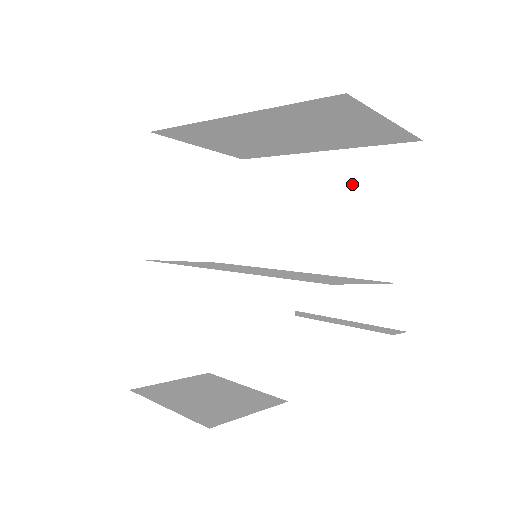
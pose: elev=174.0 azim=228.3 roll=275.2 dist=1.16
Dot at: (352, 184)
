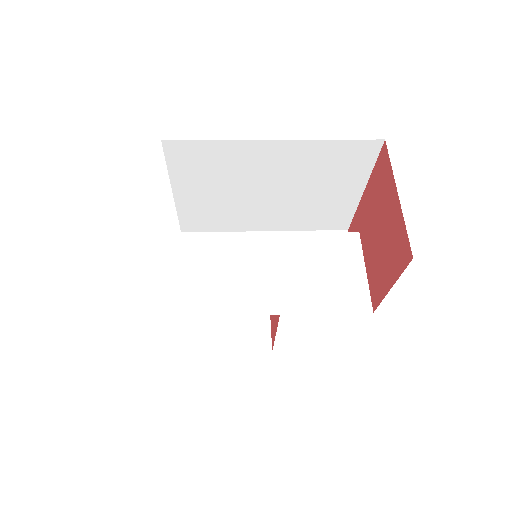
Dot at: (312, 164)
